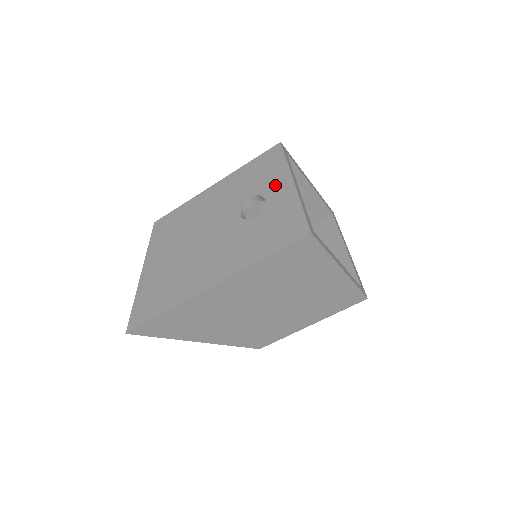
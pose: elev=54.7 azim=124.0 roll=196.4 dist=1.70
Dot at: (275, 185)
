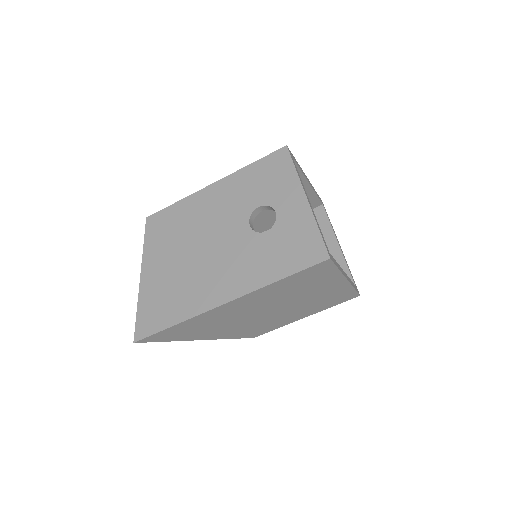
Dot at: (286, 197)
